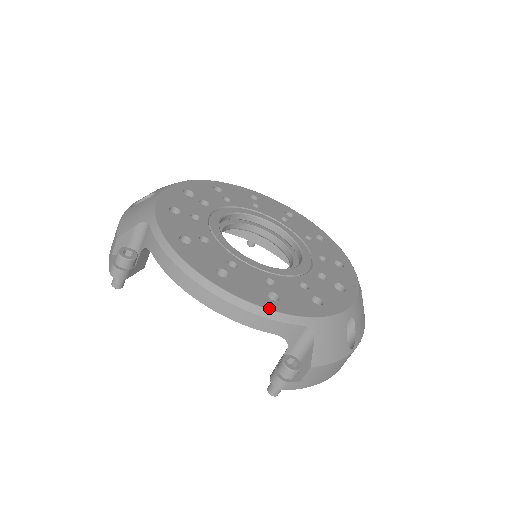
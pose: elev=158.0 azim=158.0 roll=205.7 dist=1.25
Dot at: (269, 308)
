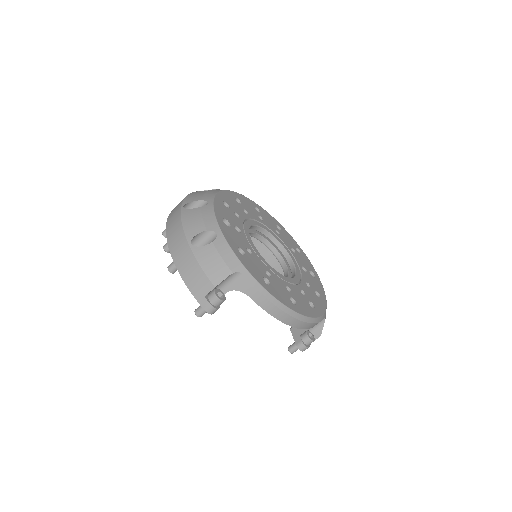
Dot at: (318, 316)
